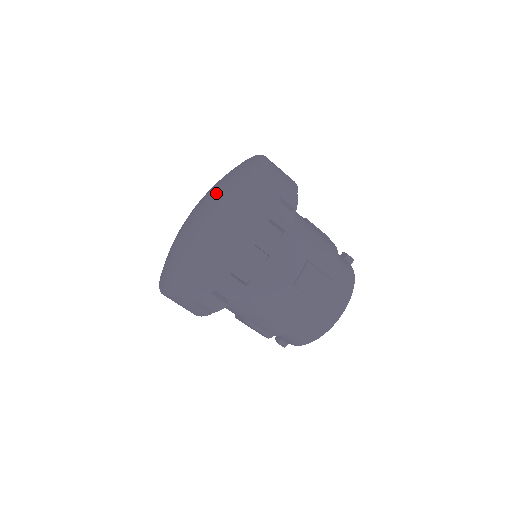
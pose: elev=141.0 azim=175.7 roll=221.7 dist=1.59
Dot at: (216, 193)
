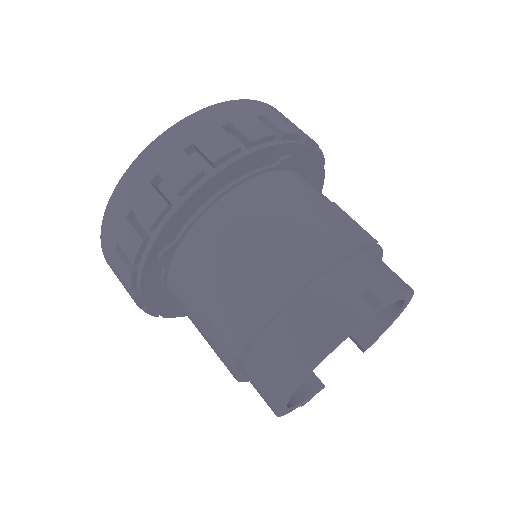
Dot at: occluded
